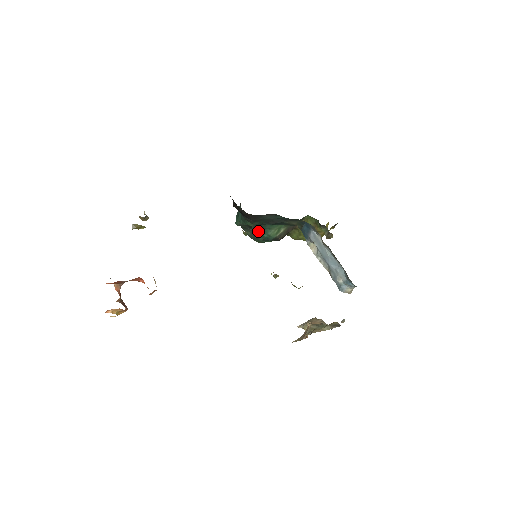
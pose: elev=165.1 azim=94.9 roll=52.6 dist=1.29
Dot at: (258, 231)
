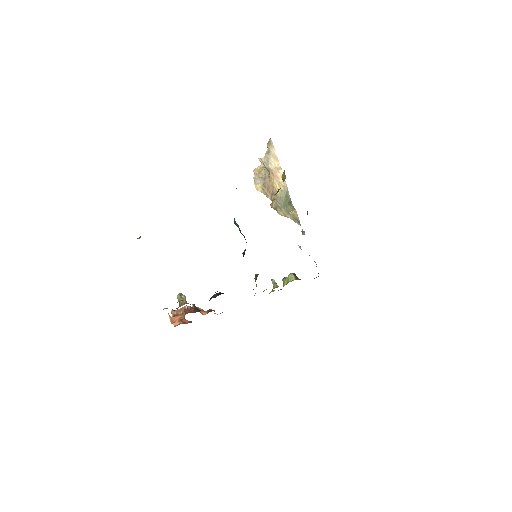
Dot at: occluded
